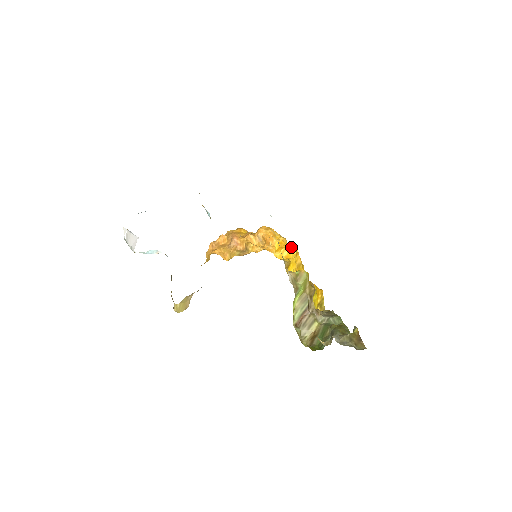
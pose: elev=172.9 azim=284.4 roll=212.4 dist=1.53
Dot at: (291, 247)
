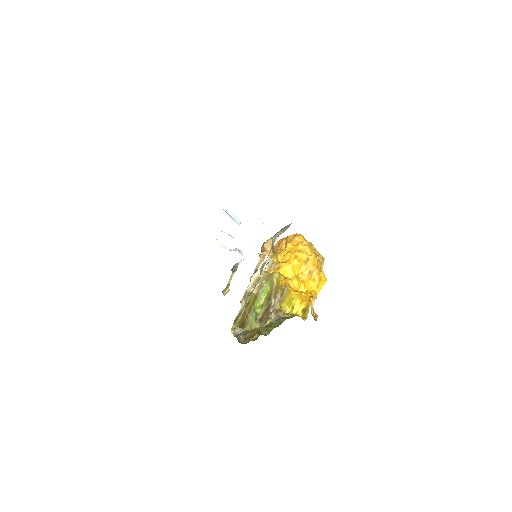
Dot at: (306, 254)
